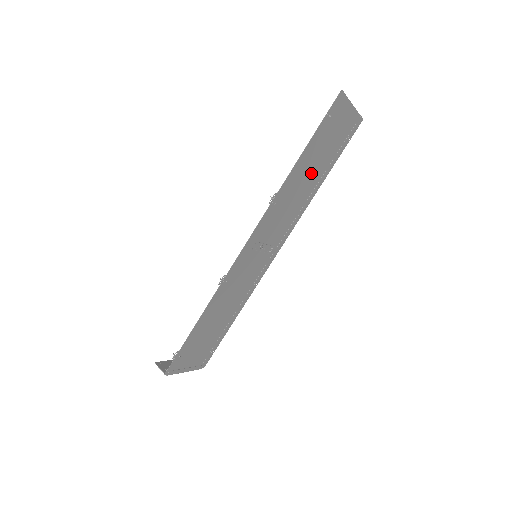
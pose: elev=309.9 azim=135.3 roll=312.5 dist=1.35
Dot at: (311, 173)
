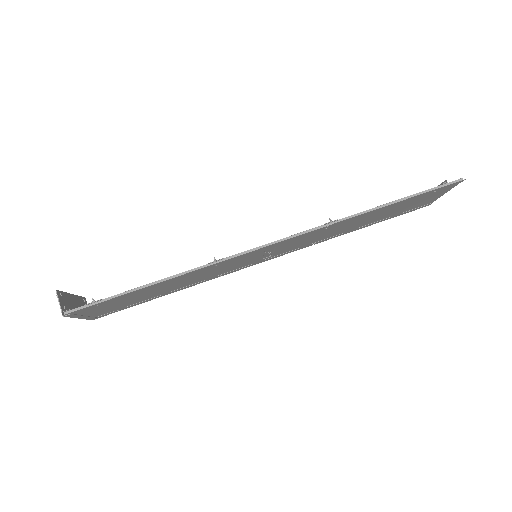
Dot at: (366, 220)
